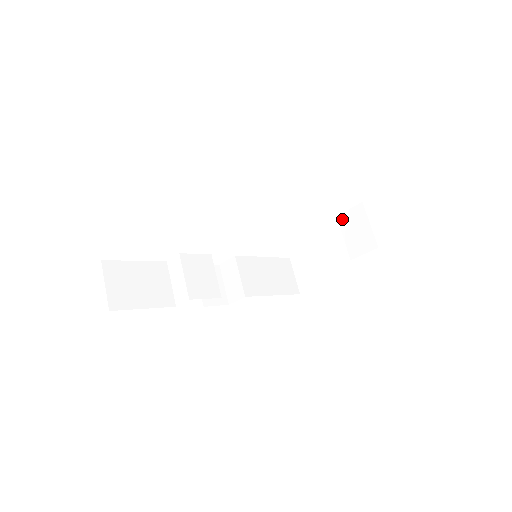
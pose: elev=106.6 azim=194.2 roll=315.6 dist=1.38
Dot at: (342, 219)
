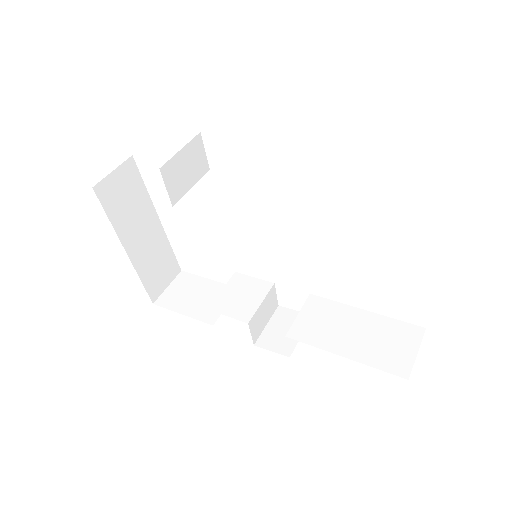
Dot at: occluded
